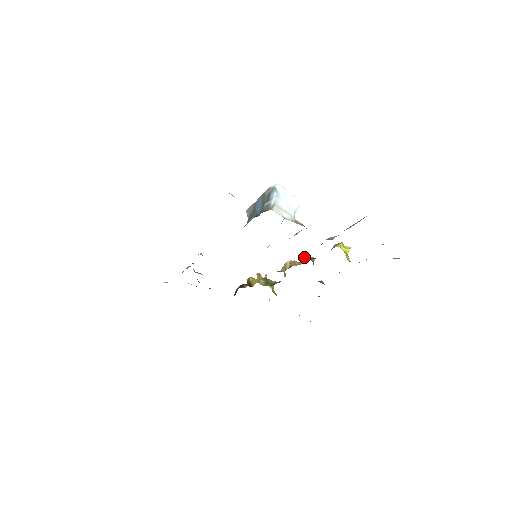
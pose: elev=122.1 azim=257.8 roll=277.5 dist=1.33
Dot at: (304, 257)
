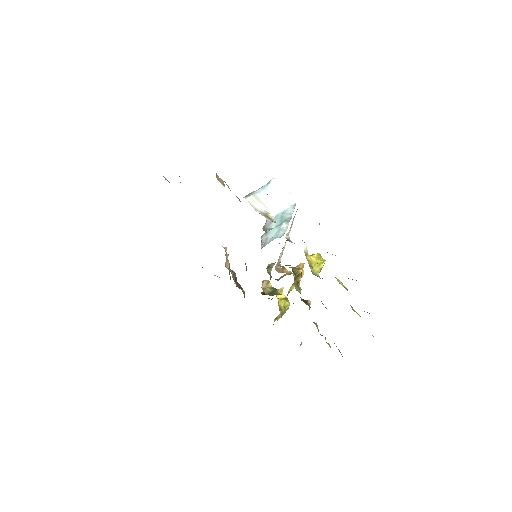
Dot at: occluded
